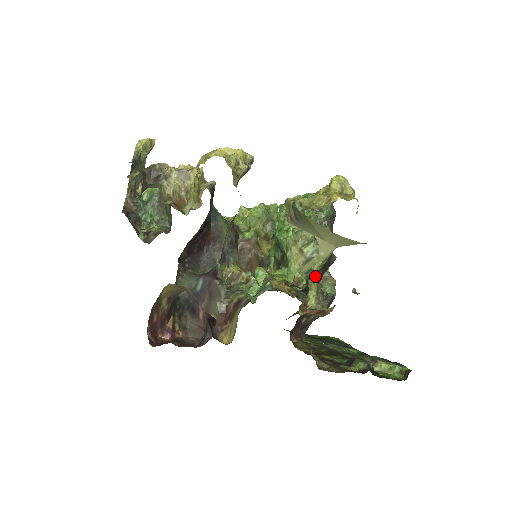
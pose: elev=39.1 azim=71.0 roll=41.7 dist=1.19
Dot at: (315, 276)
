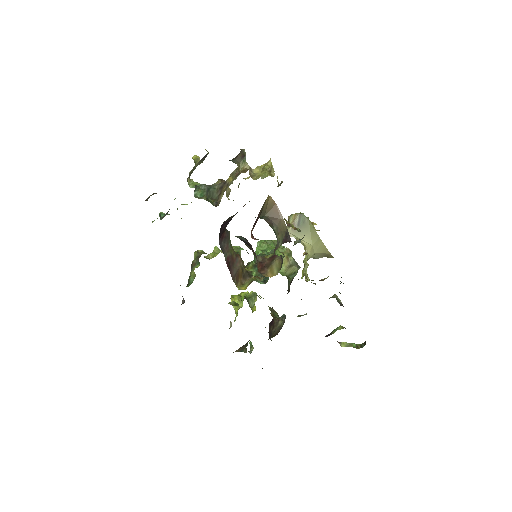
Dot at: occluded
